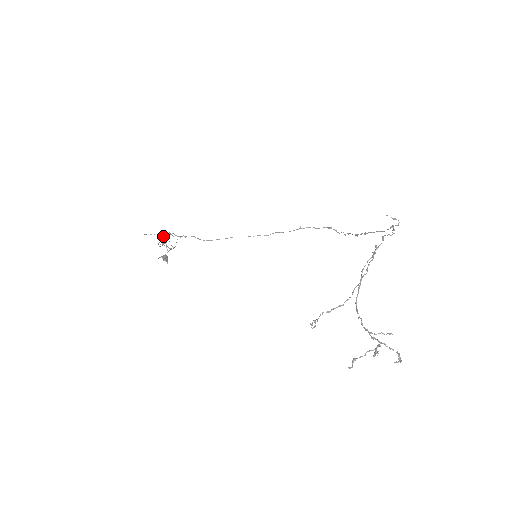
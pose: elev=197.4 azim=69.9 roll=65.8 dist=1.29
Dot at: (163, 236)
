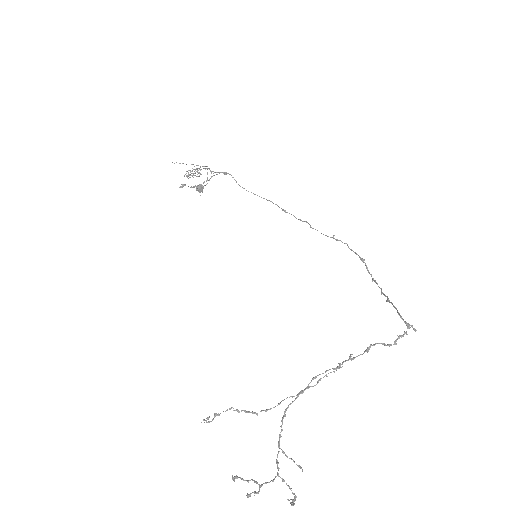
Dot at: occluded
